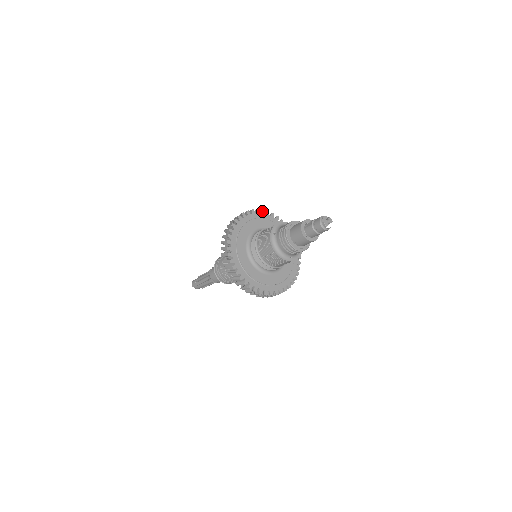
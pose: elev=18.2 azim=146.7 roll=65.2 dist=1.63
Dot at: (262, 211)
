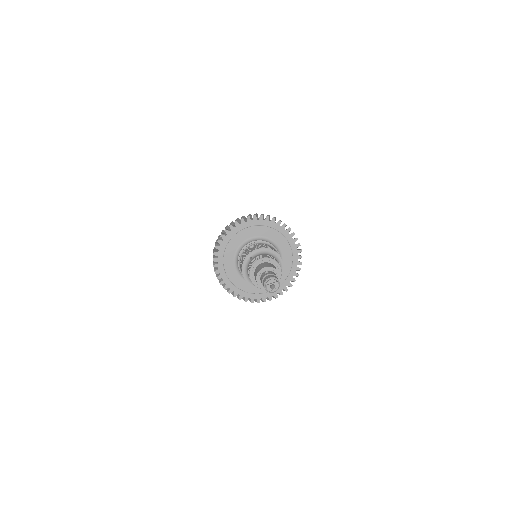
Dot at: (273, 219)
